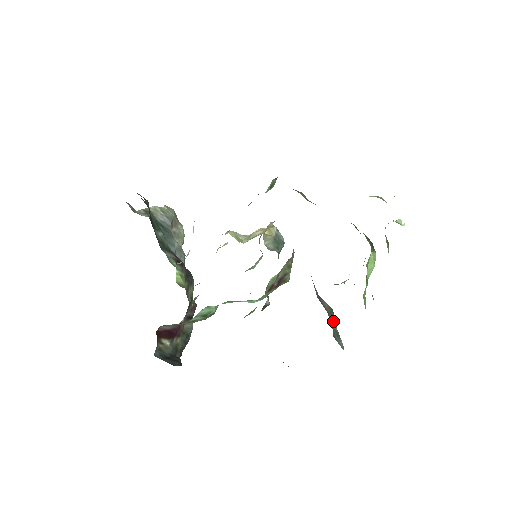
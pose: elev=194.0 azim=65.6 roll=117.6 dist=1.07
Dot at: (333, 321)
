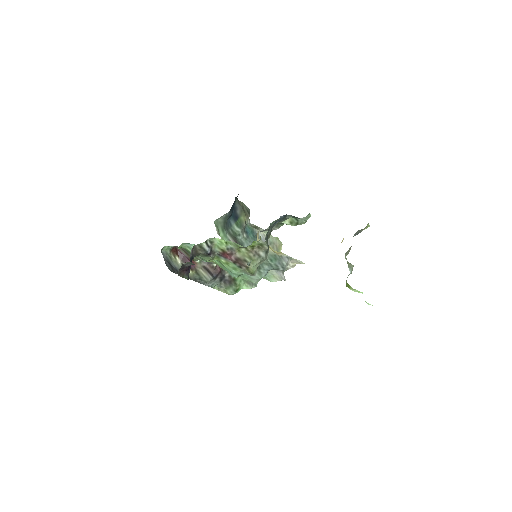
Dot at: occluded
